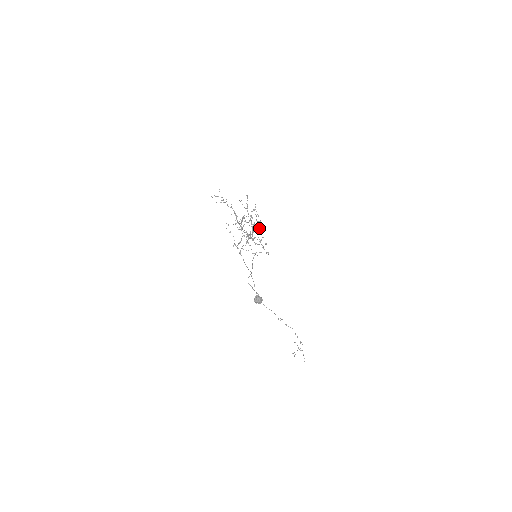
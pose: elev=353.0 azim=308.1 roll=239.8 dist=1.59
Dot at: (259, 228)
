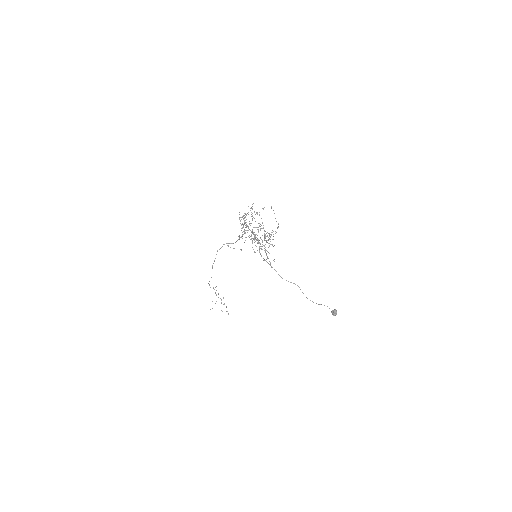
Dot at: occluded
